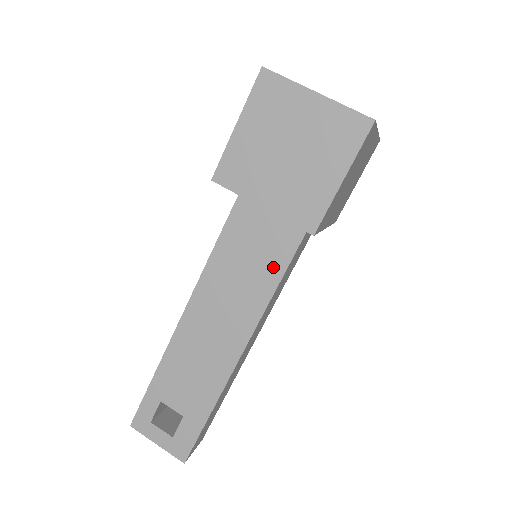
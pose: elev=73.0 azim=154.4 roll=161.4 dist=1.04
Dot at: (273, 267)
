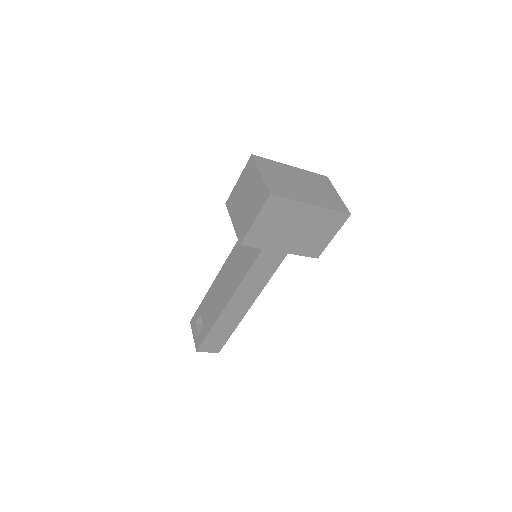
Dot at: (249, 262)
